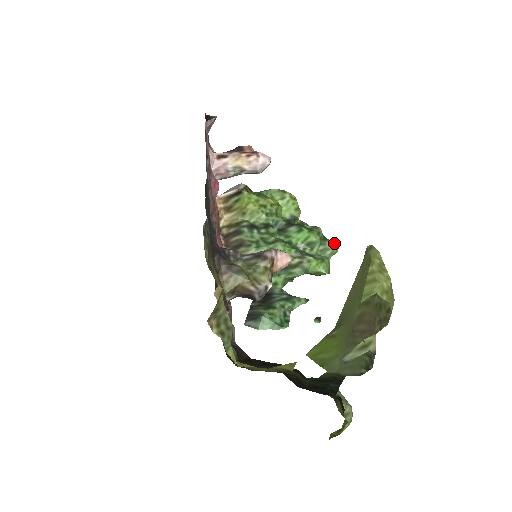
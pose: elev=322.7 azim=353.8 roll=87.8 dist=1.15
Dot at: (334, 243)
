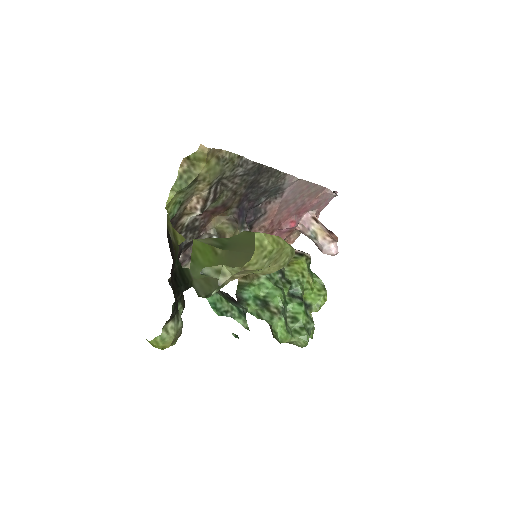
Dot at: (308, 336)
